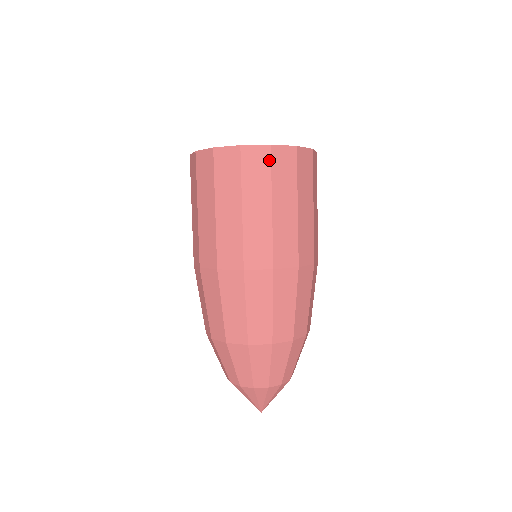
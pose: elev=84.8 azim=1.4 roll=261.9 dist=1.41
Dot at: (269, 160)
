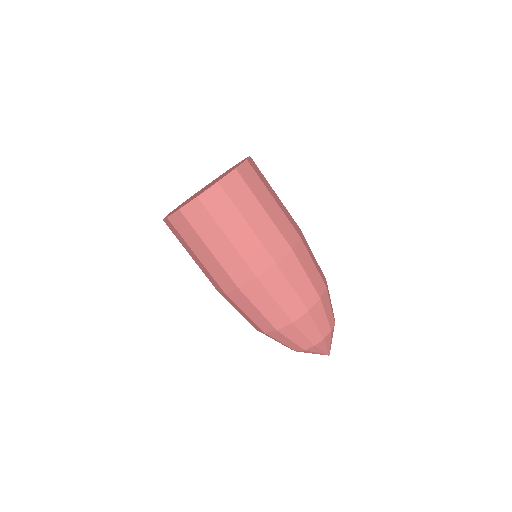
Dot at: (253, 170)
